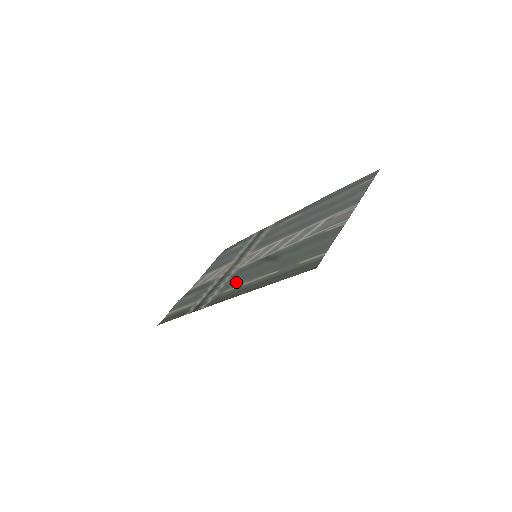
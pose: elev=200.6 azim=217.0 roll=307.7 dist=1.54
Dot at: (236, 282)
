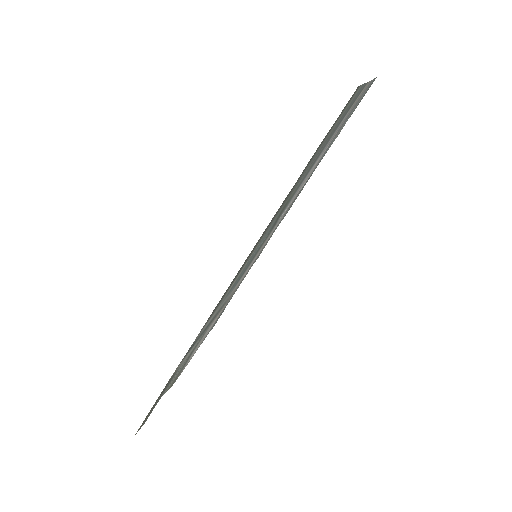
Dot at: (237, 278)
